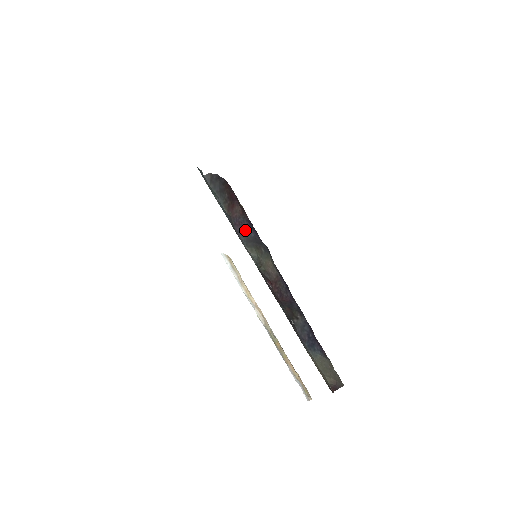
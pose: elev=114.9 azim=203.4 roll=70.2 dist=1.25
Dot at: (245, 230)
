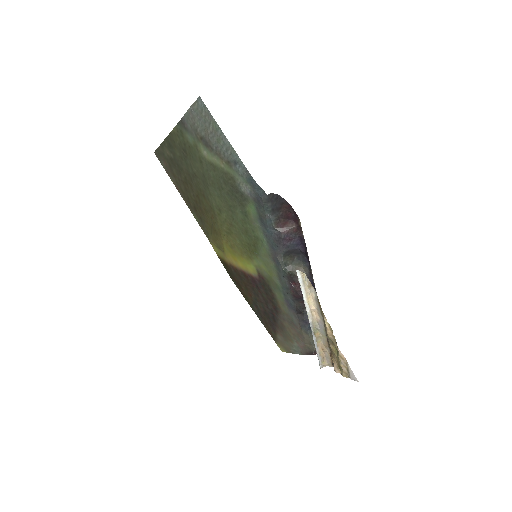
Dot at: (293, 244)
